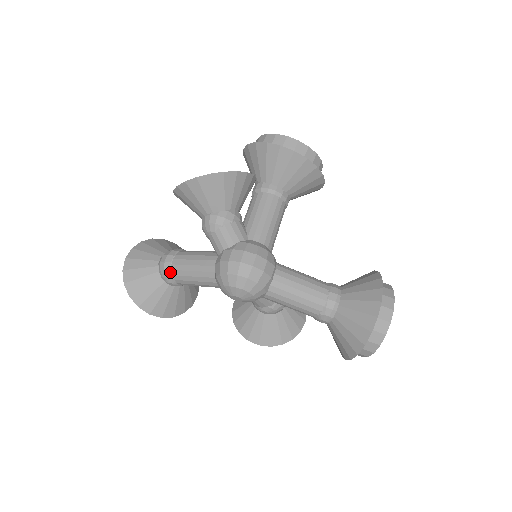
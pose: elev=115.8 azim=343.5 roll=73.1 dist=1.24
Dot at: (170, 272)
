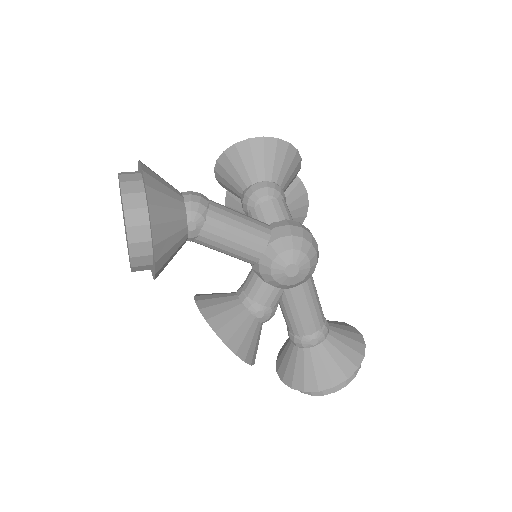
Dot at: (206, 210)
